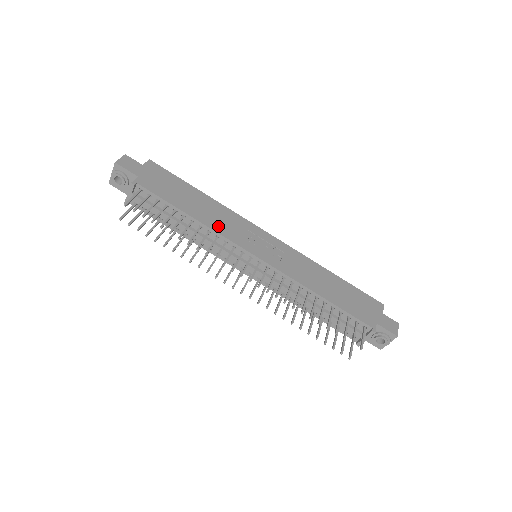
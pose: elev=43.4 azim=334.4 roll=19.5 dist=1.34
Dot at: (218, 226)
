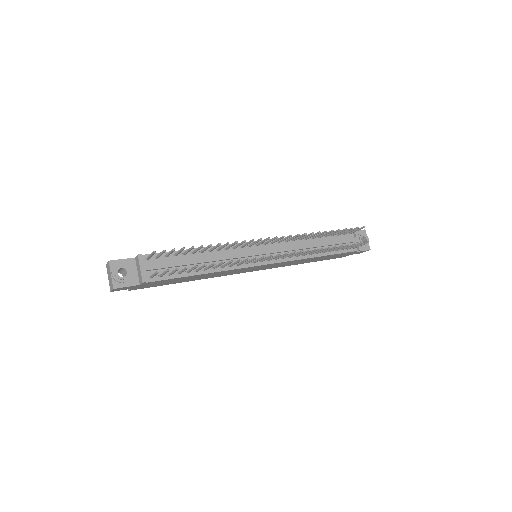
Dot at: occluded
